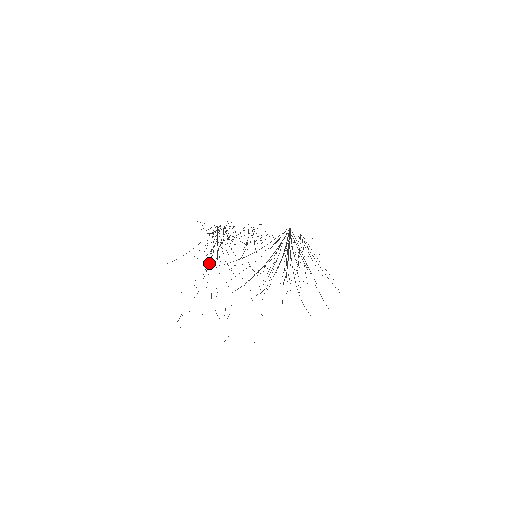
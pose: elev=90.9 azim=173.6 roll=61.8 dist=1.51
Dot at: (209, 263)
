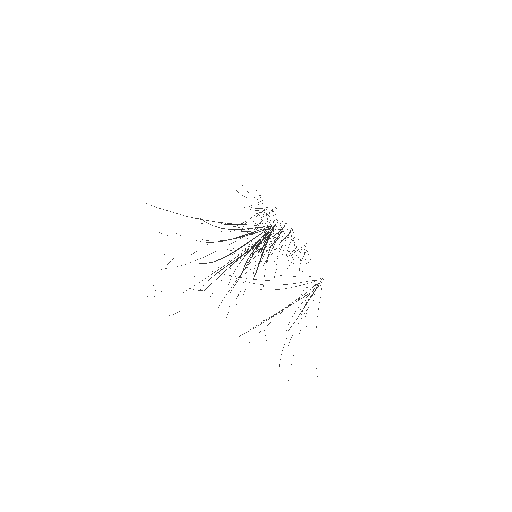
Dot at: occluded
